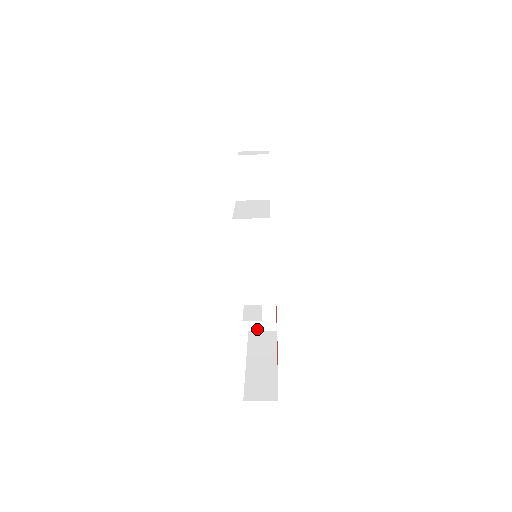
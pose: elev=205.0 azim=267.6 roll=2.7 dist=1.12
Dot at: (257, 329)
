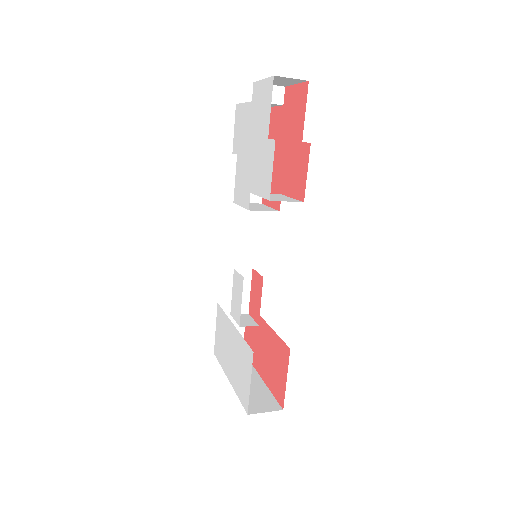
Dot at: occluded
